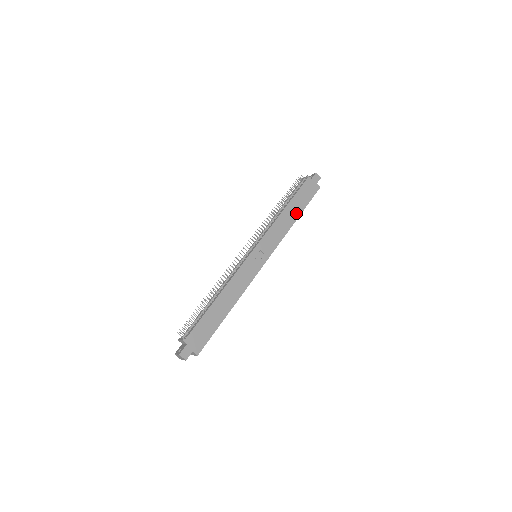
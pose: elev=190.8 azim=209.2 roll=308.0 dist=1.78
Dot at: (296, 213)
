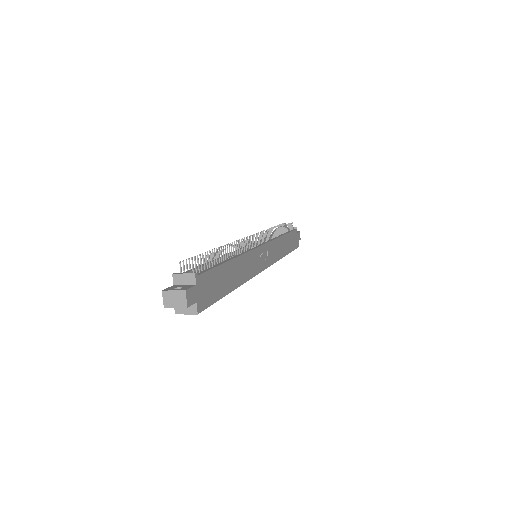
Dot at: (287, 249)
